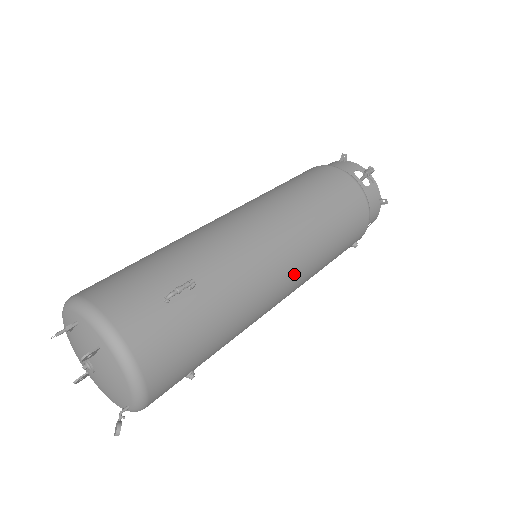
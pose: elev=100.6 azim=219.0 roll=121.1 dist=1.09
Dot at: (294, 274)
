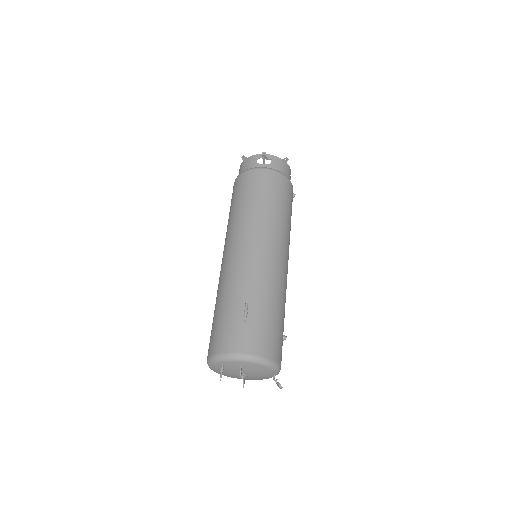
Dot at: (281, 249)
